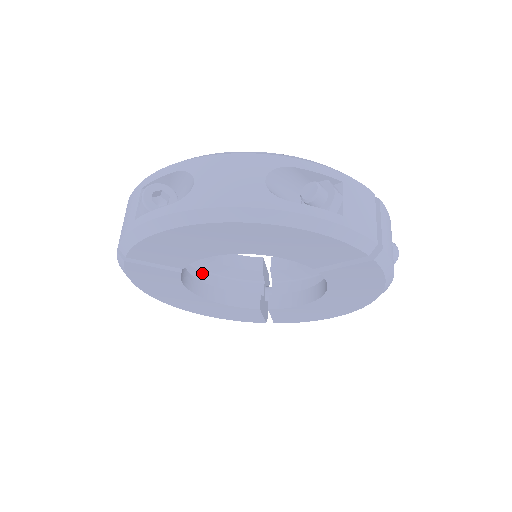
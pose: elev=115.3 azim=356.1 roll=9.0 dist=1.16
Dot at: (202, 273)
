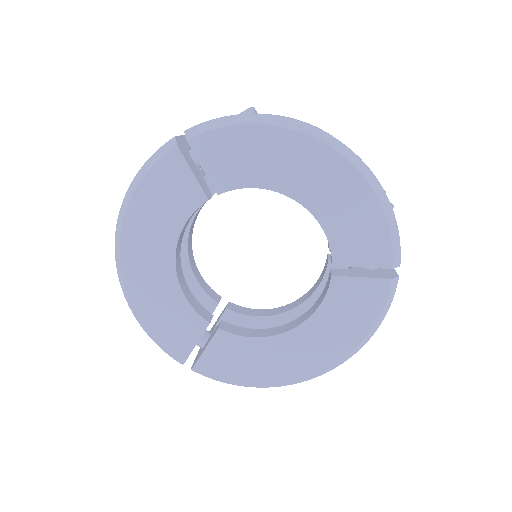
Dot at: occluded
